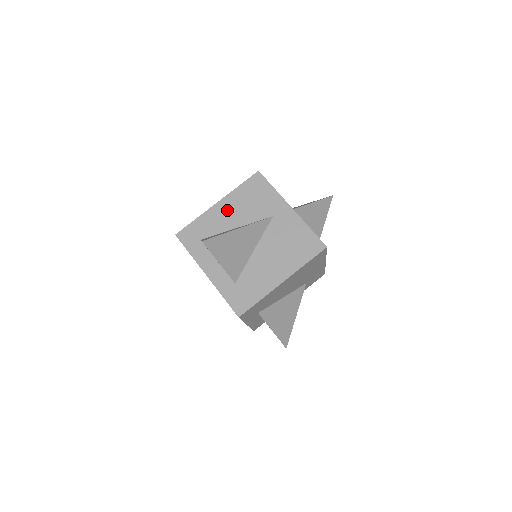
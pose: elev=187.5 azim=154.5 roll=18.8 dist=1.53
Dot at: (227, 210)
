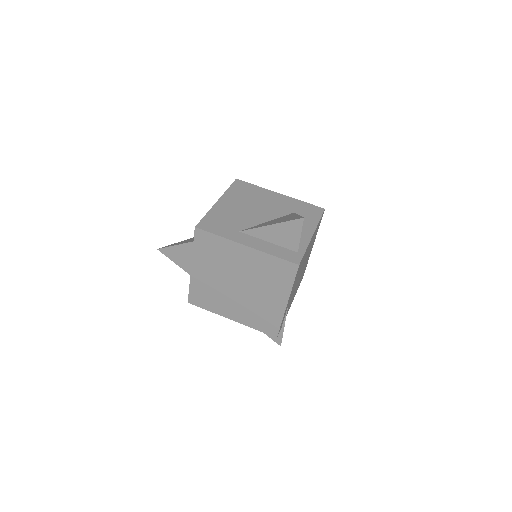
Dot at: occluded
